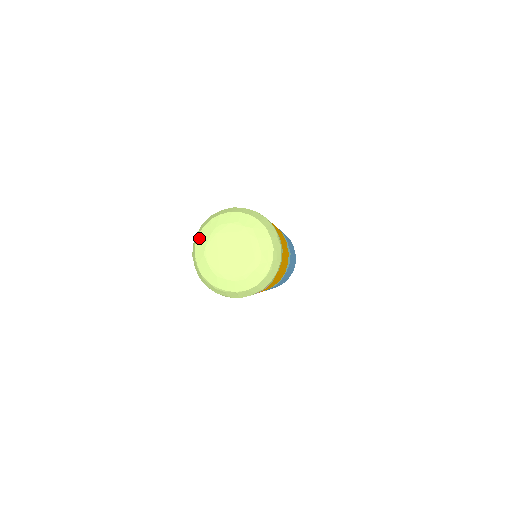
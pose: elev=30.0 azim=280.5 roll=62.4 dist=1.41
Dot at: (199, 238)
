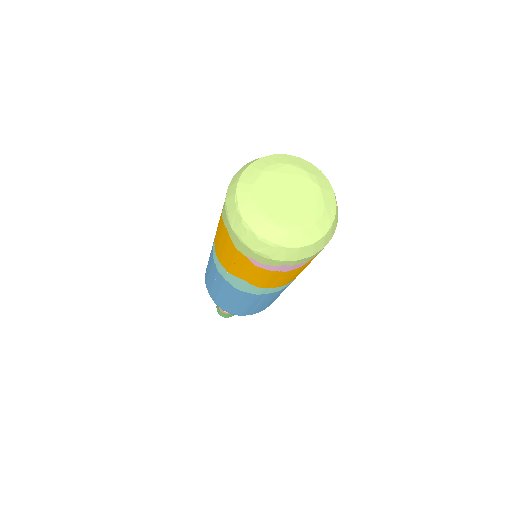
Dot at: (244, 174)
